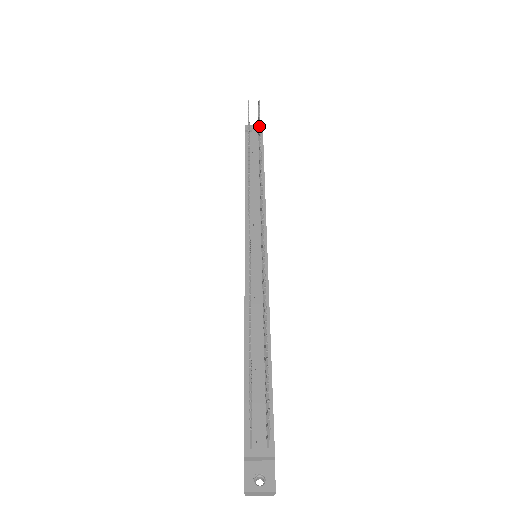
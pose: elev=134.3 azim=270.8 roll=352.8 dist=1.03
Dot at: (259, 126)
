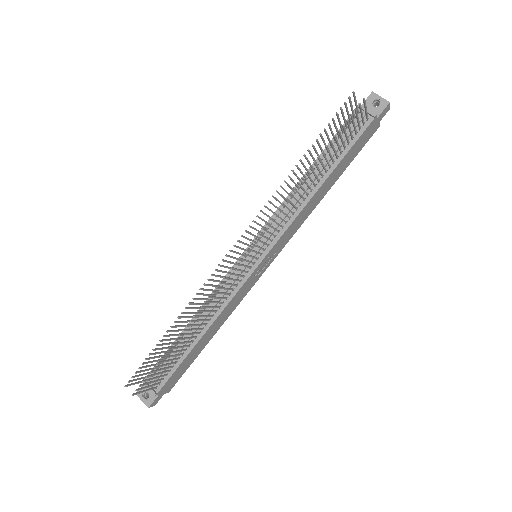
Dot at: (330, 140)
